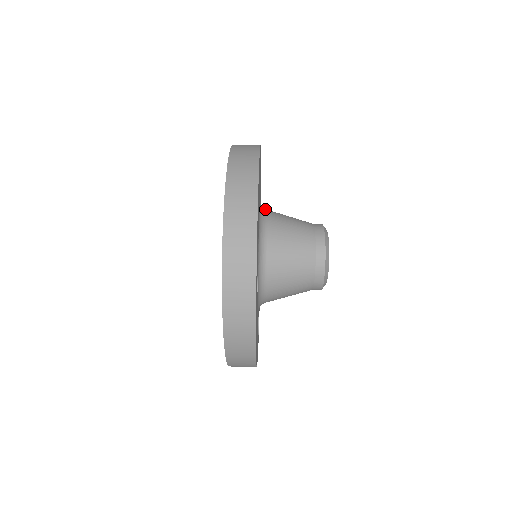
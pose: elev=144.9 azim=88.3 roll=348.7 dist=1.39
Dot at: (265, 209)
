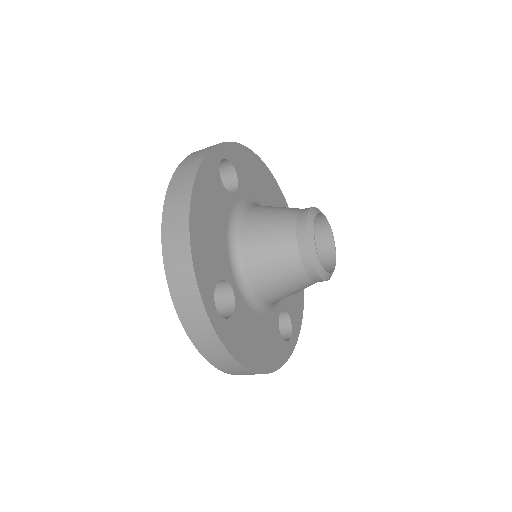
Dot at: occluded
